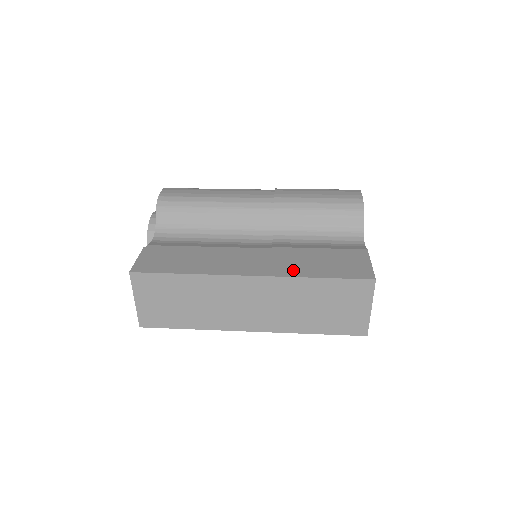
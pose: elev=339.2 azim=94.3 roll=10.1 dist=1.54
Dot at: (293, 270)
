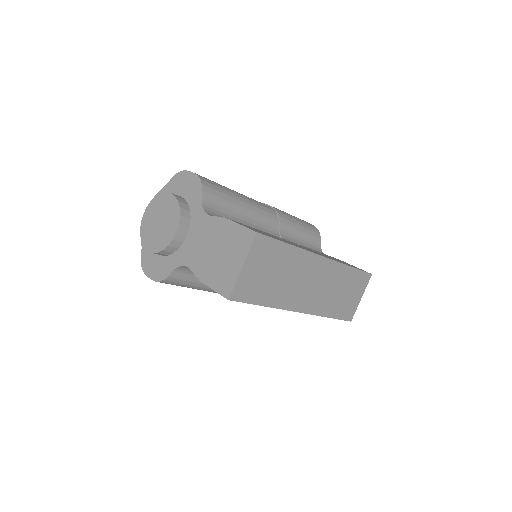
Dot at: occluded
